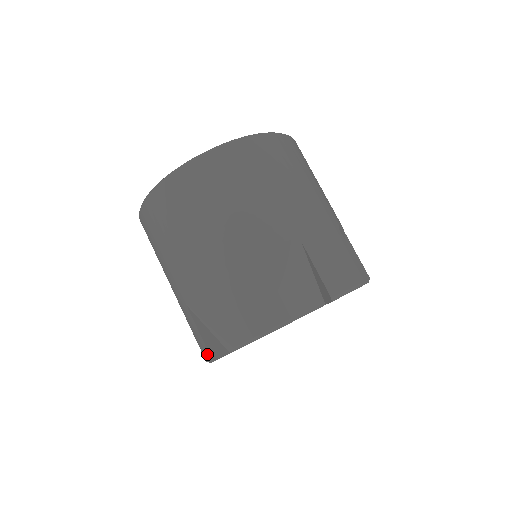
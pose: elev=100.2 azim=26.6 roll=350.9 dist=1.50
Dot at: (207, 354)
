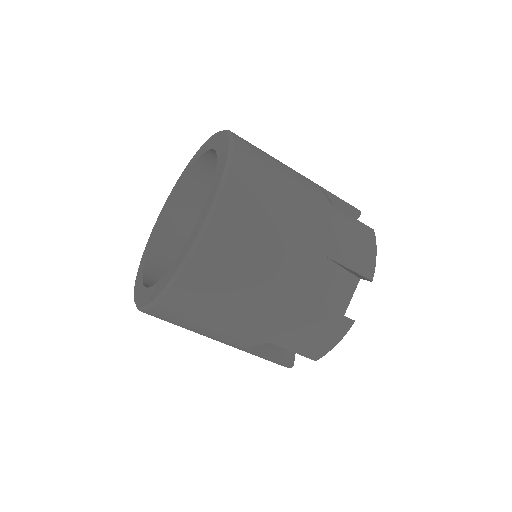
Dot at: occluded
